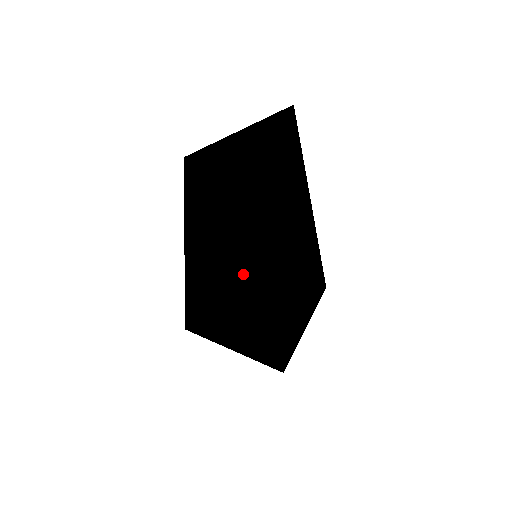
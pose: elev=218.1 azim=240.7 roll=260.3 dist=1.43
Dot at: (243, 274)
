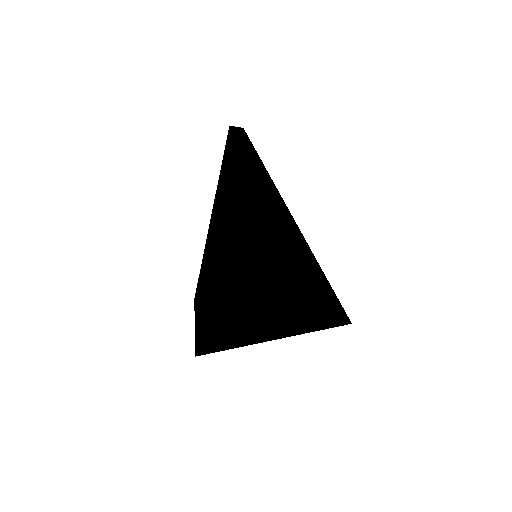
Dot at: occluded
